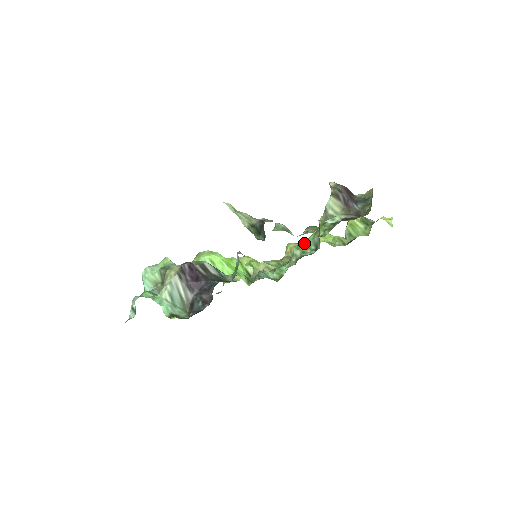
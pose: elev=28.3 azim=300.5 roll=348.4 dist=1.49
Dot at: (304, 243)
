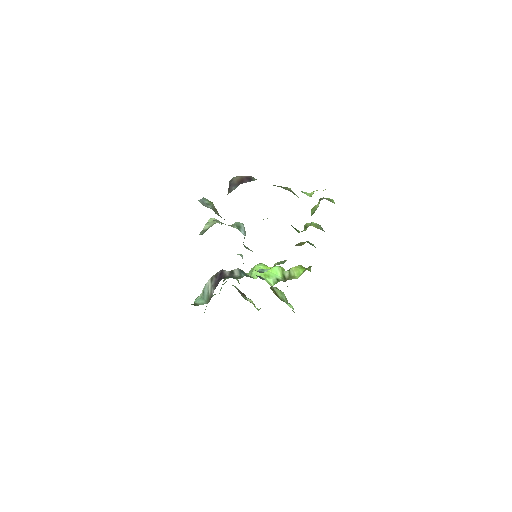
Dot at: occluded
